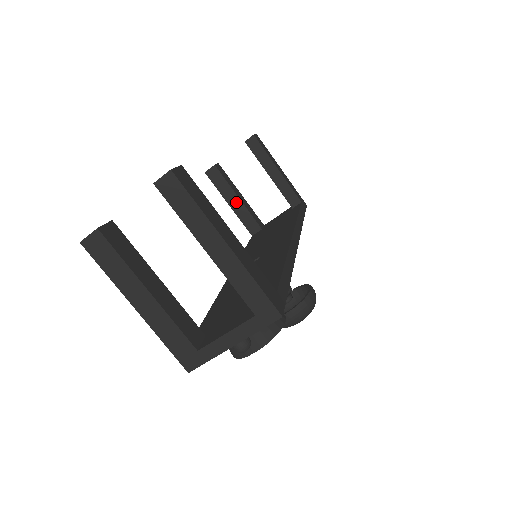
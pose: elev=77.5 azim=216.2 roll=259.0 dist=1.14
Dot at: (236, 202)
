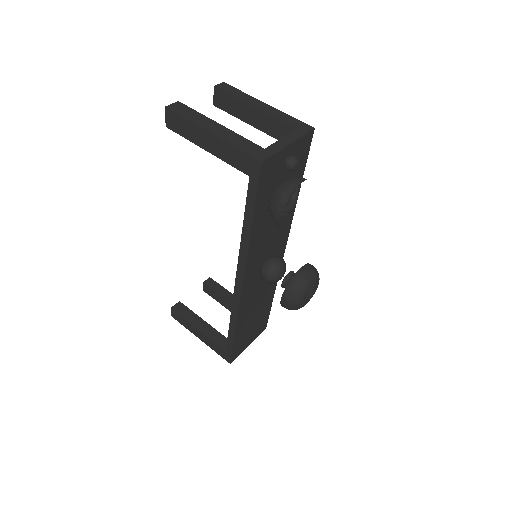
Dot at: (204, 326)
